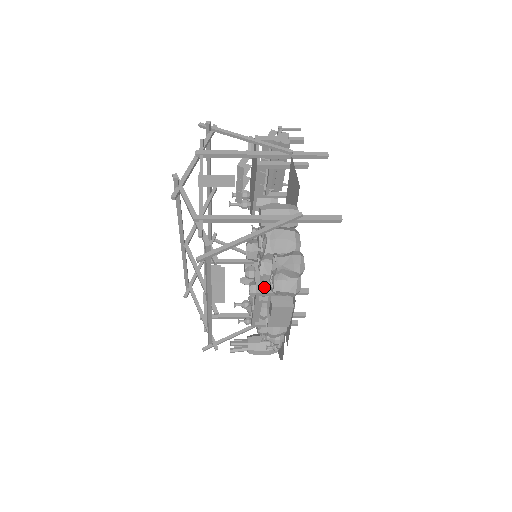
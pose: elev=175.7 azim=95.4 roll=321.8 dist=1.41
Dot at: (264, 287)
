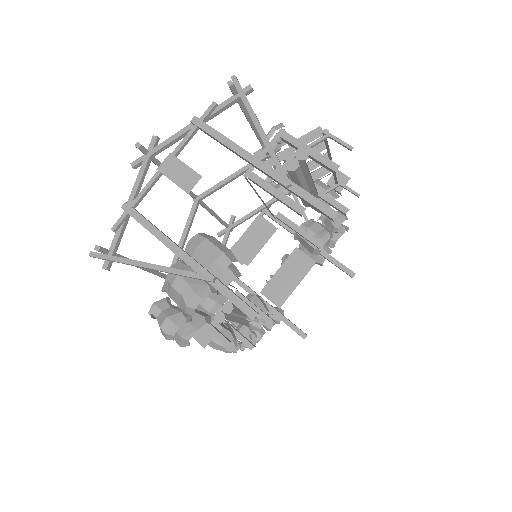
Dot at: (286, 280)
